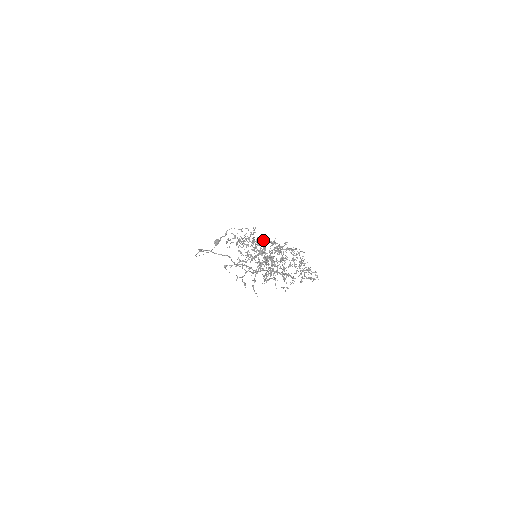
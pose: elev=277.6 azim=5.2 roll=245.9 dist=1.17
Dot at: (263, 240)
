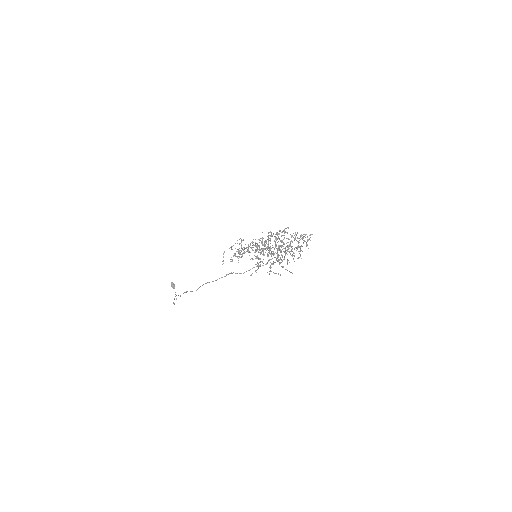
Dot at: occluded
